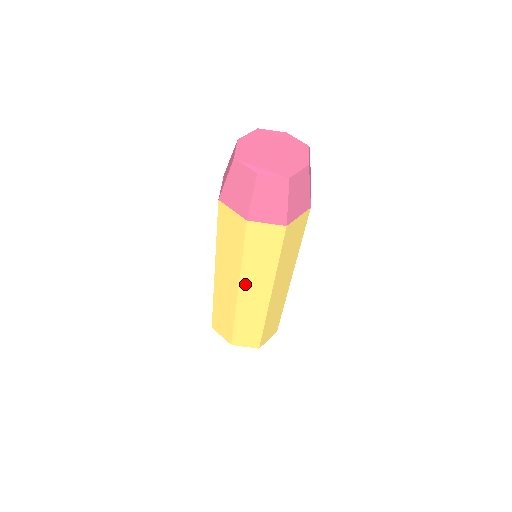
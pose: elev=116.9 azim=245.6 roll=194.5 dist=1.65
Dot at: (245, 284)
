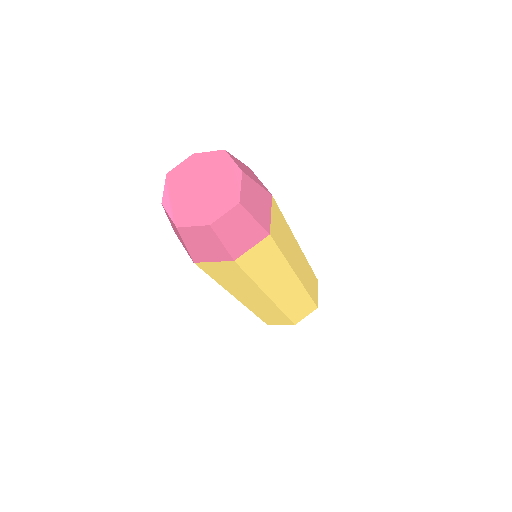
Dot at: occluded
